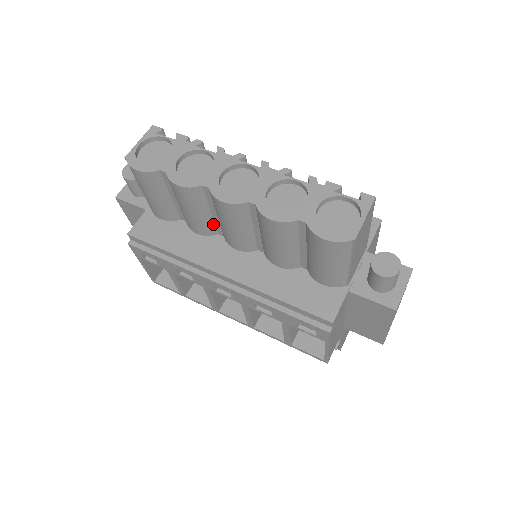
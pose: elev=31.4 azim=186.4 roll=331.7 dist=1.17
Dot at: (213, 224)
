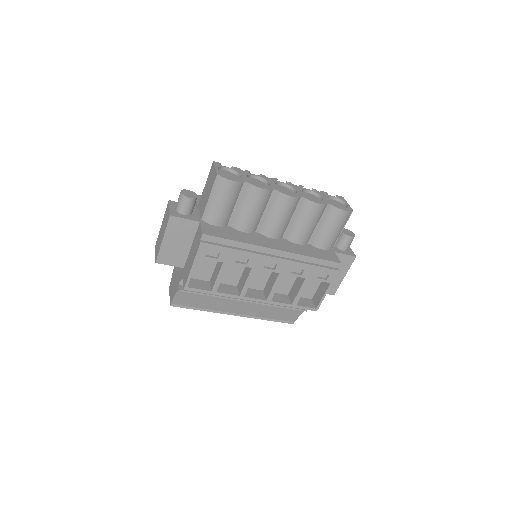
Dot at: (258, 222)
